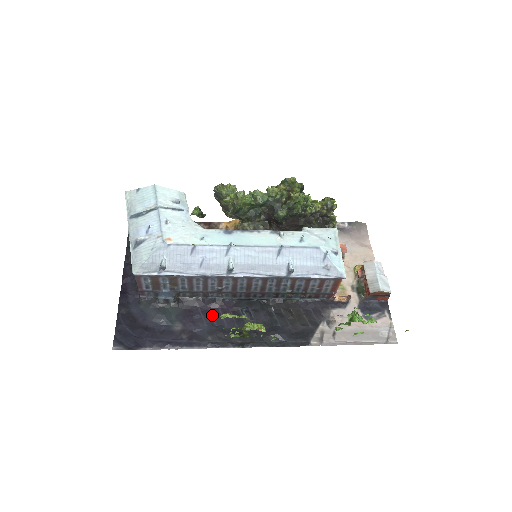
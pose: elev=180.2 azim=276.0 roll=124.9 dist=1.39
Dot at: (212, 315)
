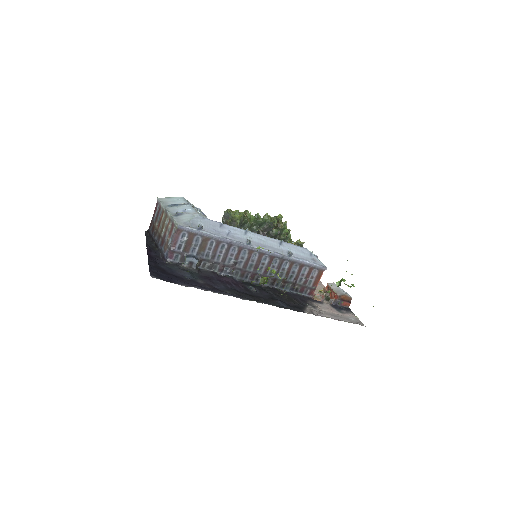
Dot at: (226, 283)
